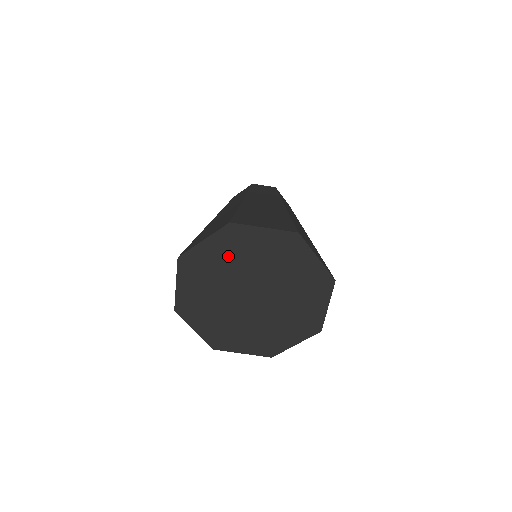
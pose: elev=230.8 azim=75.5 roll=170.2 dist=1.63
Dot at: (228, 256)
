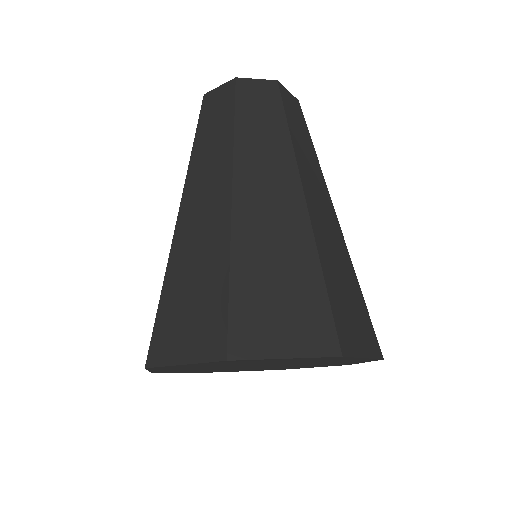
Dot at: (225, 364)
